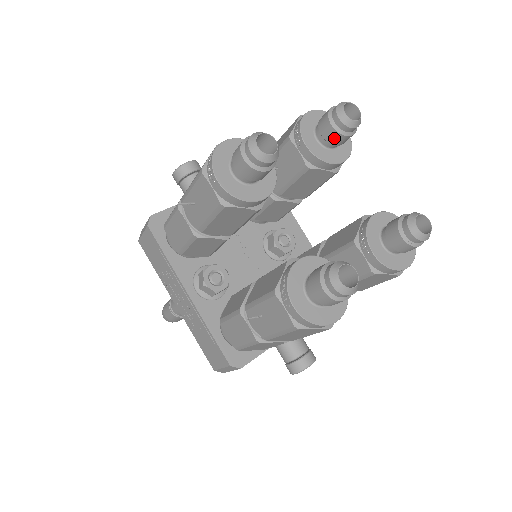
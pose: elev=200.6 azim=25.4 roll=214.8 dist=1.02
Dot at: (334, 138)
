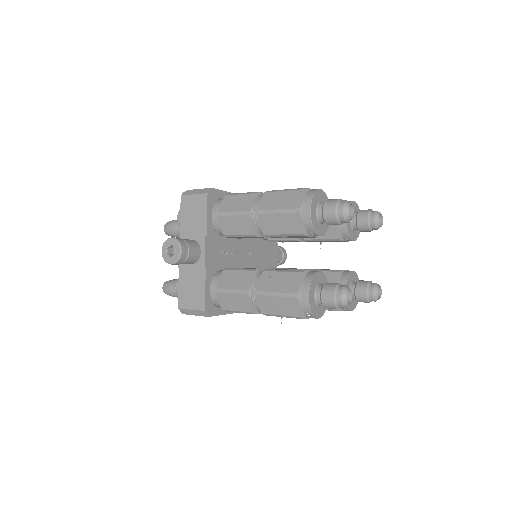
Dot at: occluded
